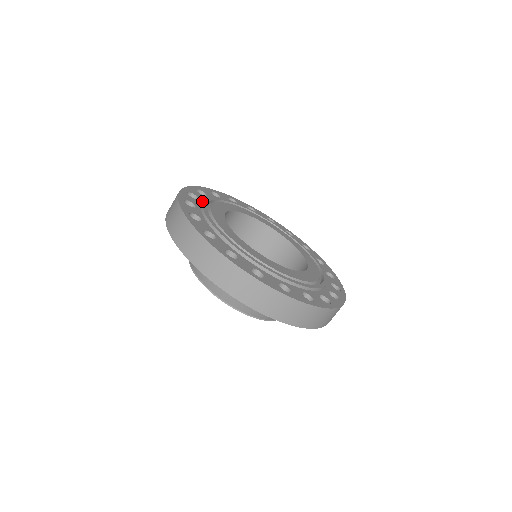
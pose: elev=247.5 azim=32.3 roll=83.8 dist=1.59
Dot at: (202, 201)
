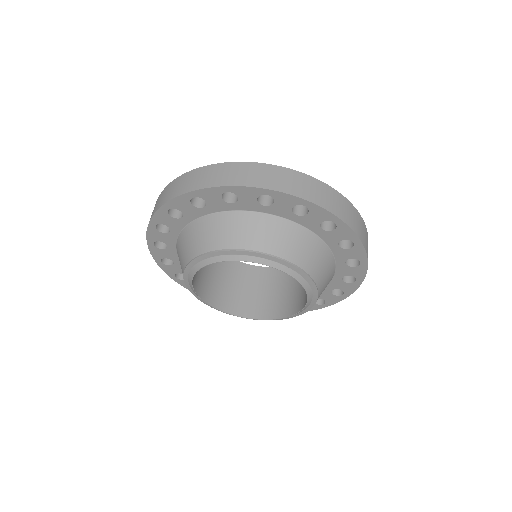
Dot at: occluded
